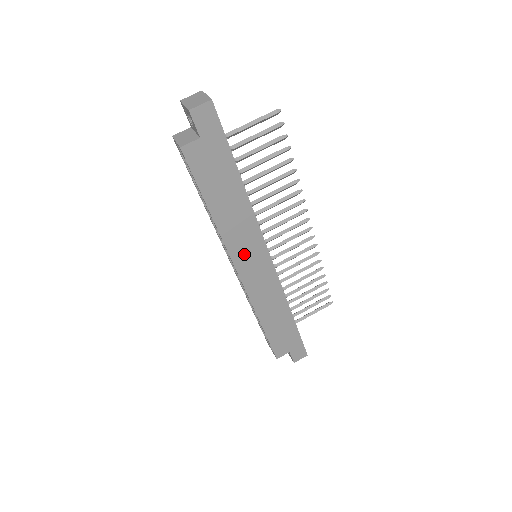
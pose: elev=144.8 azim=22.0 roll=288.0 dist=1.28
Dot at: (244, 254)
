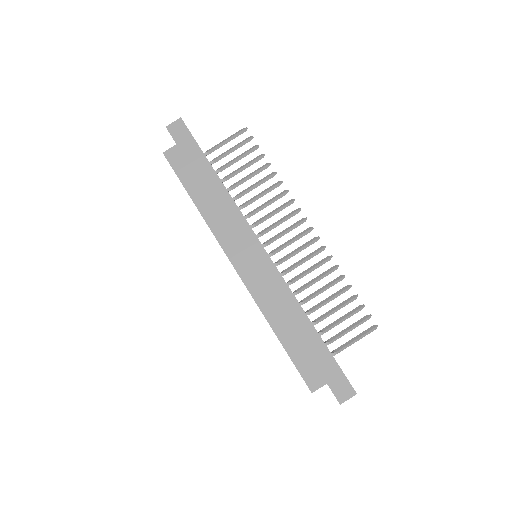
Dot at: (234, 243)
